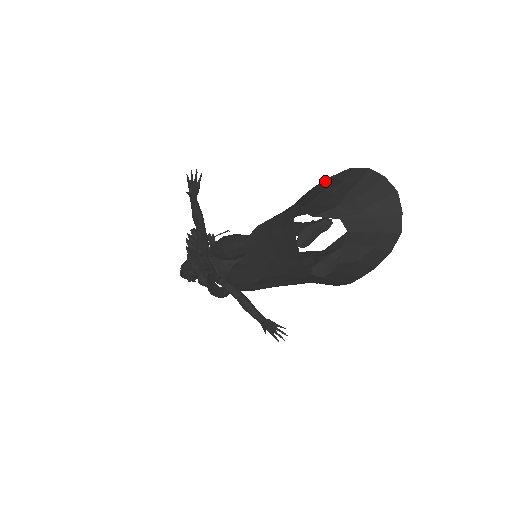
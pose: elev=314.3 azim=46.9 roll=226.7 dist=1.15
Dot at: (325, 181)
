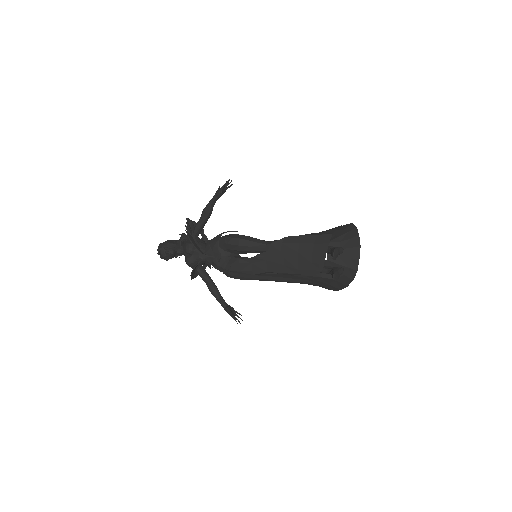
Dot at: occluded
